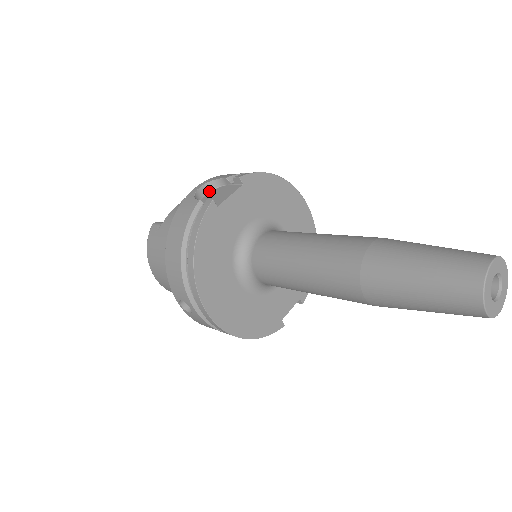
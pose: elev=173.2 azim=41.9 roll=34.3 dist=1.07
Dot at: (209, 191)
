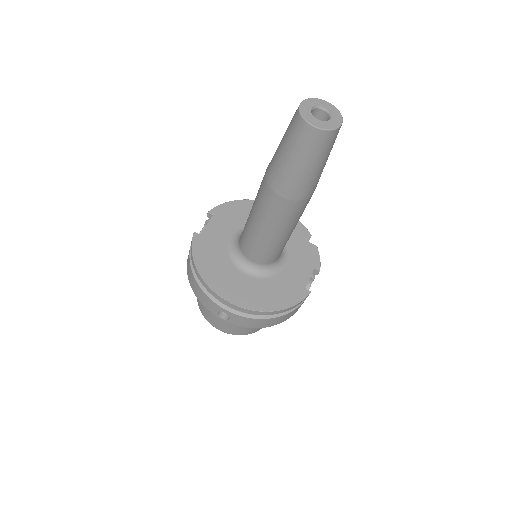
Dot at: occluded
